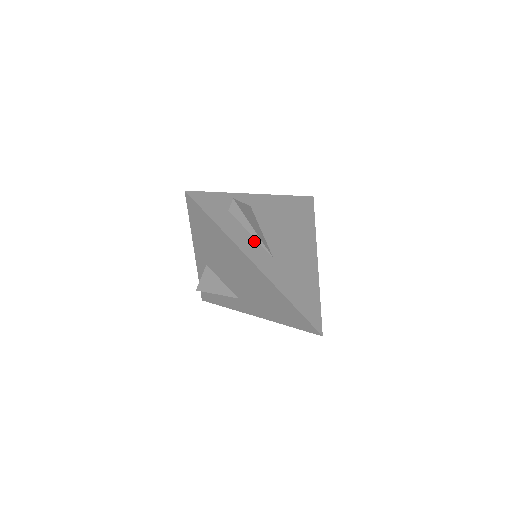
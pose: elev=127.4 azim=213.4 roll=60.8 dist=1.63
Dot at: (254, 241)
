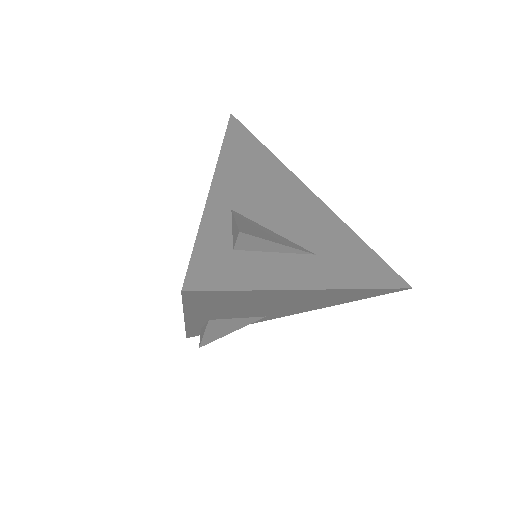
Dot at: (288, 257)
